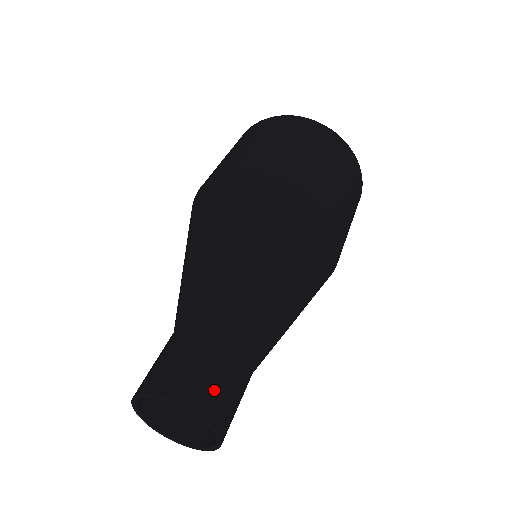
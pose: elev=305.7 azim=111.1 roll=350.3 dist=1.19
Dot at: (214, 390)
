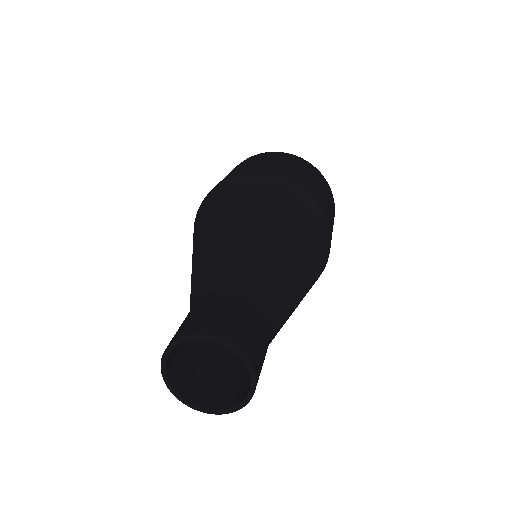
Dot at: (247, 334)
